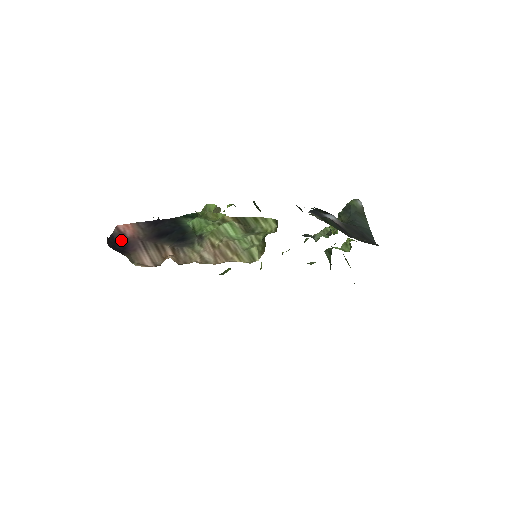
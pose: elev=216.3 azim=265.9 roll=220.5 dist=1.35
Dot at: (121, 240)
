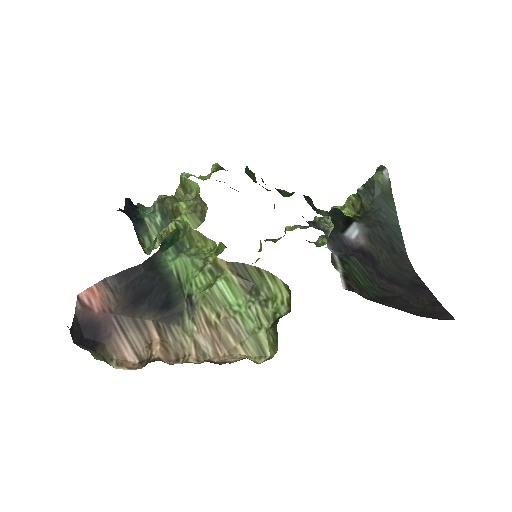
Dot at: (88, 322)
